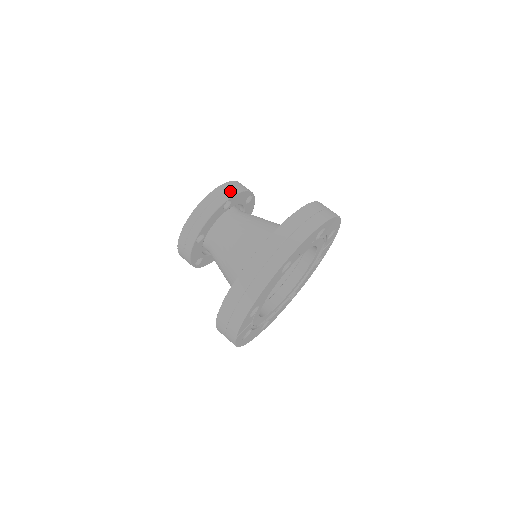
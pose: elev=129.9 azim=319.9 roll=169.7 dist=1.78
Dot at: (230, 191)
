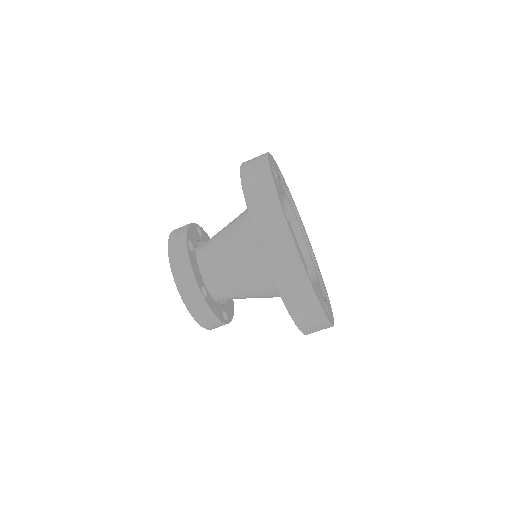
Dot at: (180, 235)
